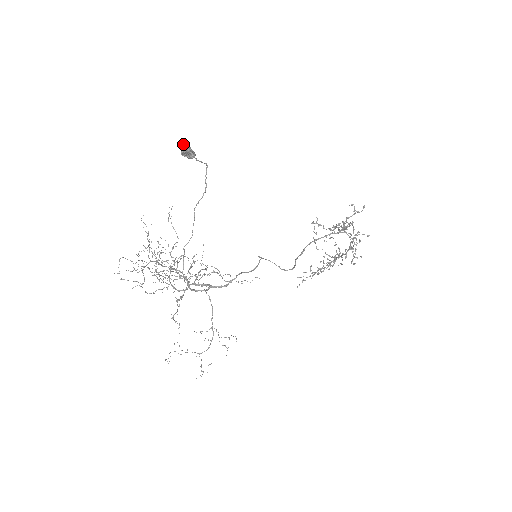
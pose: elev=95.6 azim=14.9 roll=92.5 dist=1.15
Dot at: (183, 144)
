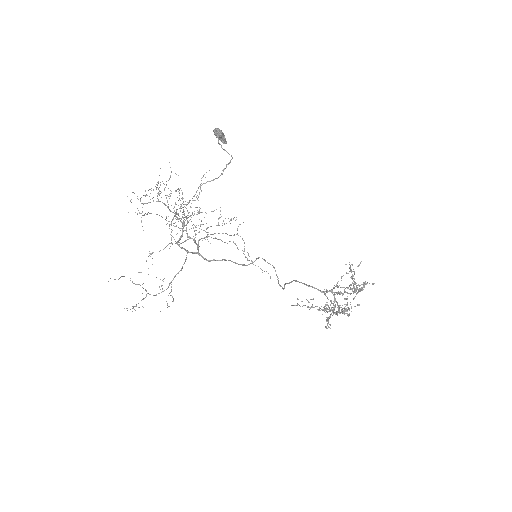
Dot at: (217, 128)
